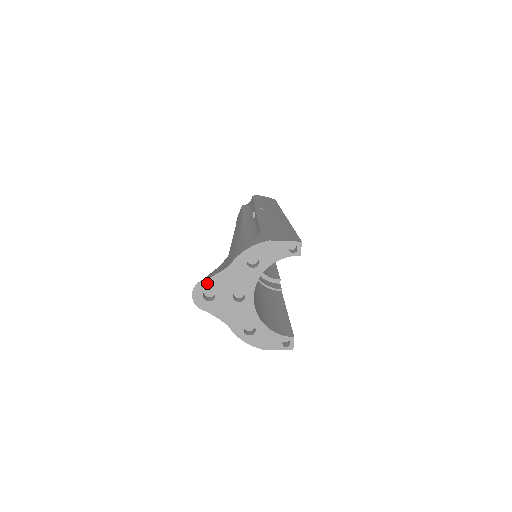
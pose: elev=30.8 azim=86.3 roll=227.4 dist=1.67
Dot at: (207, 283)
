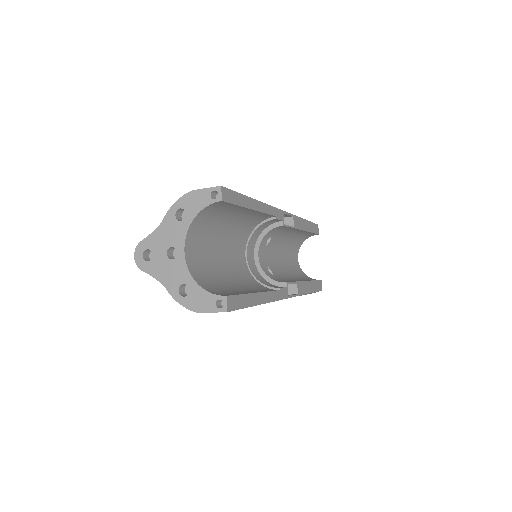
Dot at: (145, 243)
